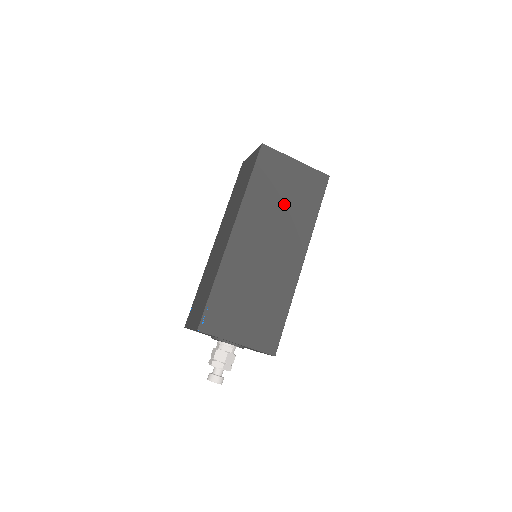
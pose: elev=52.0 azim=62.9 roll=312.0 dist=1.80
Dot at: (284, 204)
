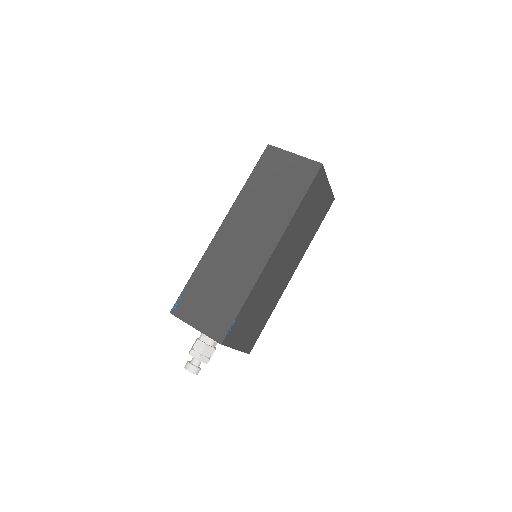
Dot at: (307, 224)
